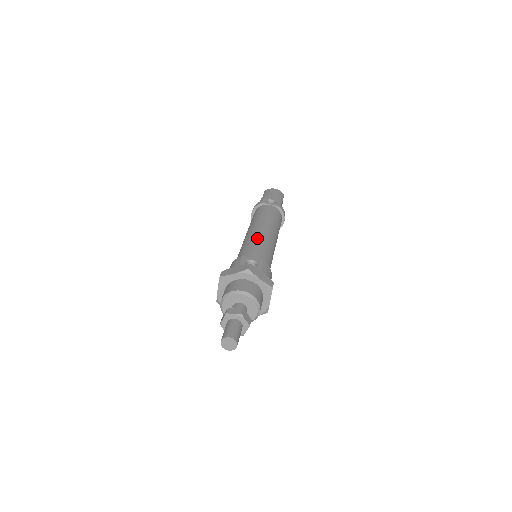
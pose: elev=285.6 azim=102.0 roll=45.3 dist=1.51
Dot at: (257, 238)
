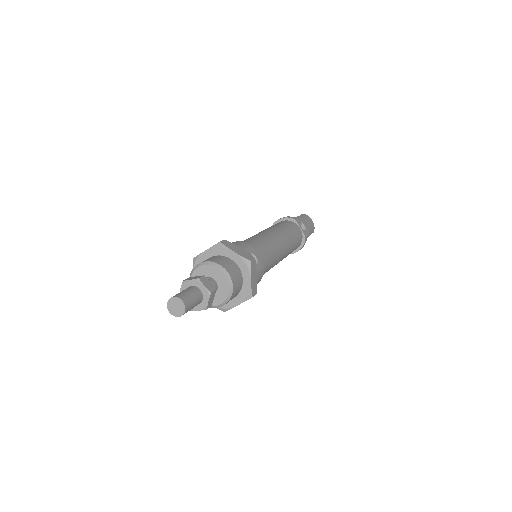
Dot at: (272, 243)
